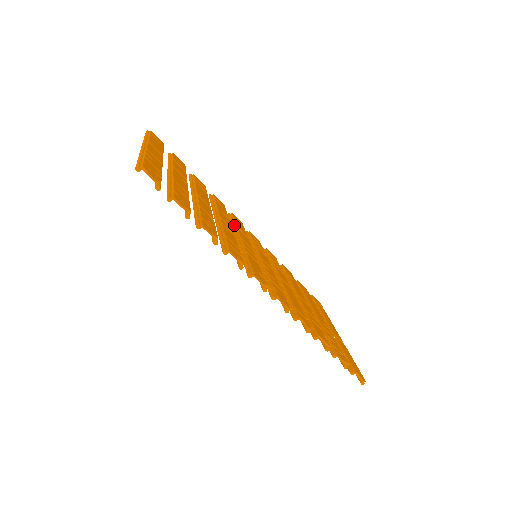
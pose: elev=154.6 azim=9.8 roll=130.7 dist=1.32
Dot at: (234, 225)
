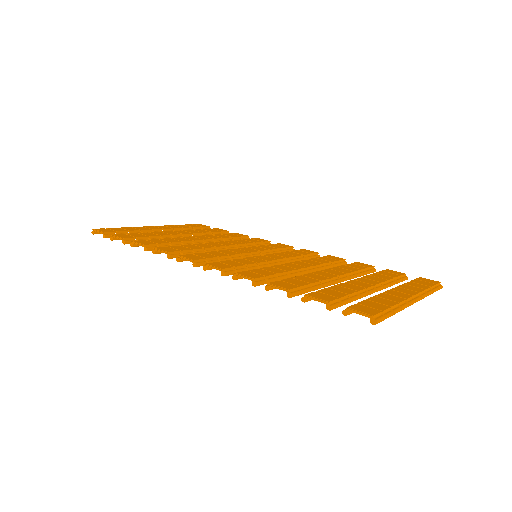
Dot at: occluded
